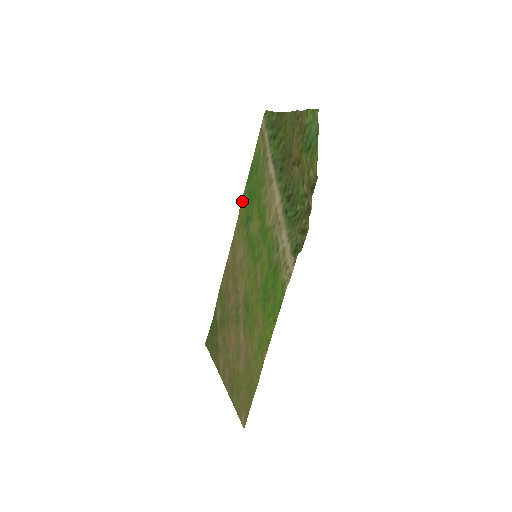
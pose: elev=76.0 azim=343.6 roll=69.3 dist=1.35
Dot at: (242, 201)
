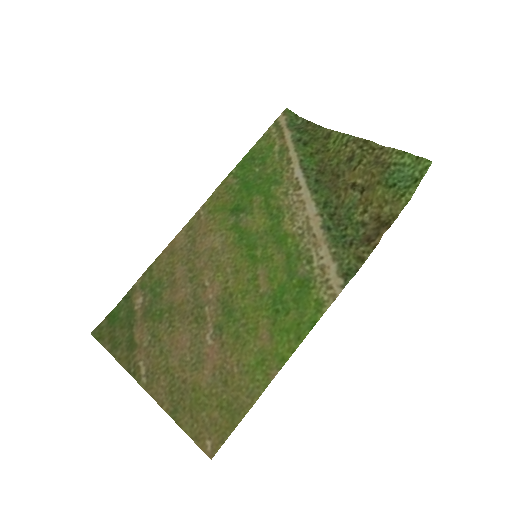
Dot at: (224, 183)
